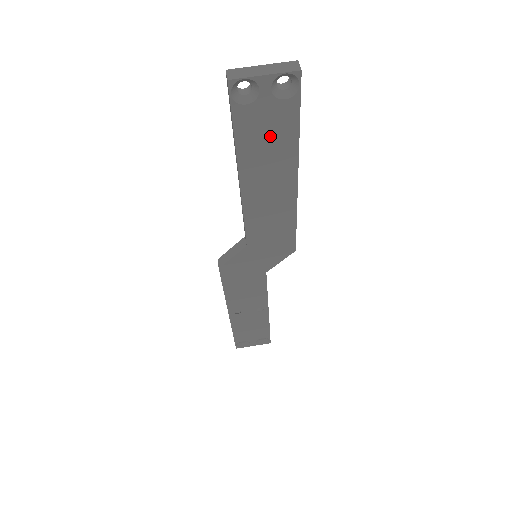
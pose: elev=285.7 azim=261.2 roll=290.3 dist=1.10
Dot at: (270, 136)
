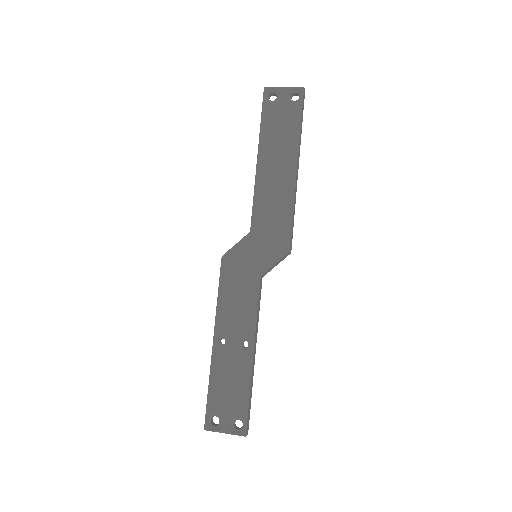
Dot at: (282, 127)
